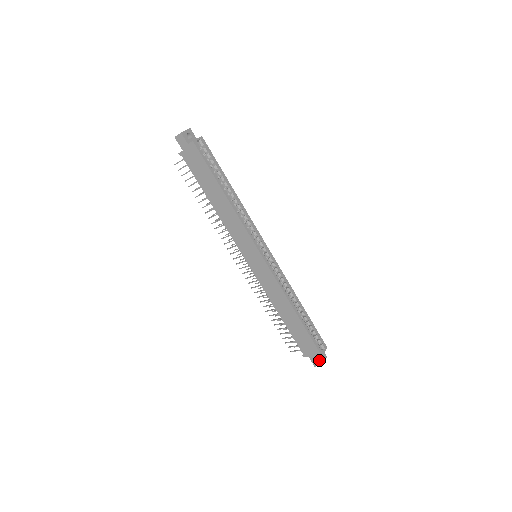
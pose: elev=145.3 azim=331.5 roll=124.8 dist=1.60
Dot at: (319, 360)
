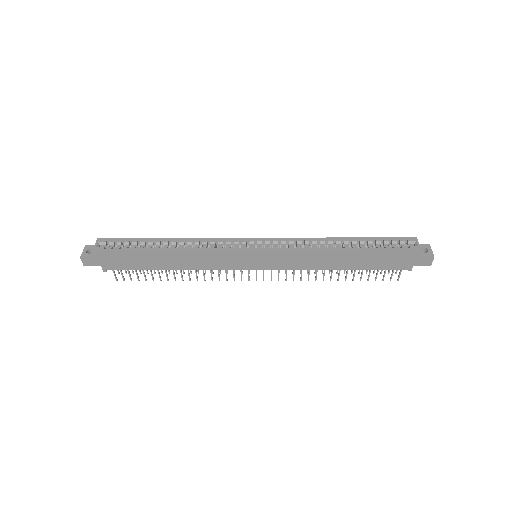
Dot at: (425, 256)
